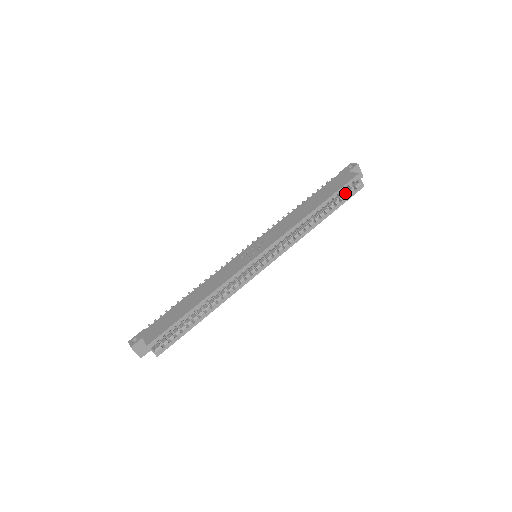
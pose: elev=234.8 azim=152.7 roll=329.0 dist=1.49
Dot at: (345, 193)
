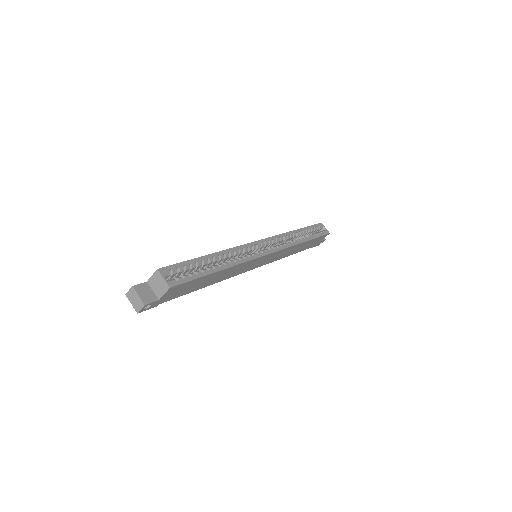
Dot at: occluded
